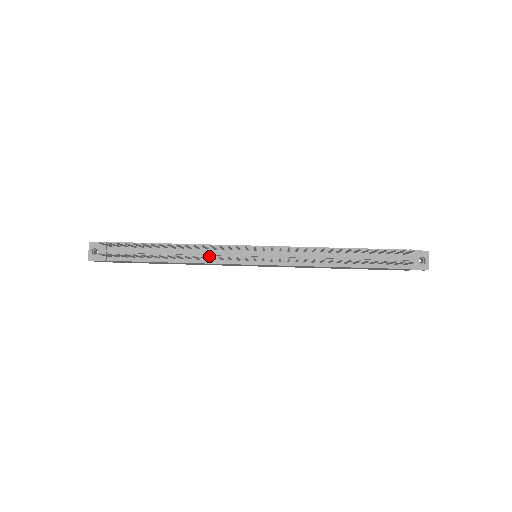
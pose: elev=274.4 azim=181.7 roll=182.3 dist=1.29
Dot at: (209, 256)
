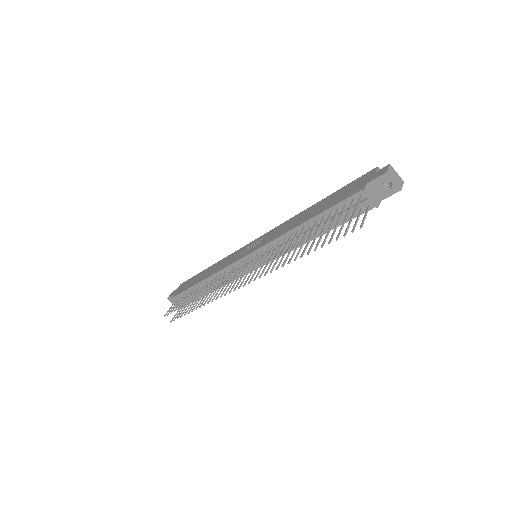
Dot at: occluded
